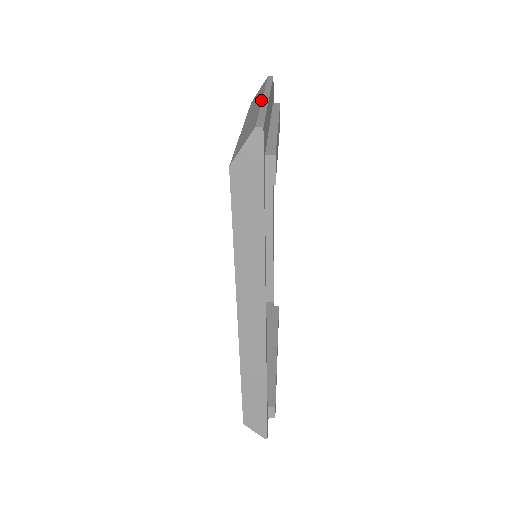
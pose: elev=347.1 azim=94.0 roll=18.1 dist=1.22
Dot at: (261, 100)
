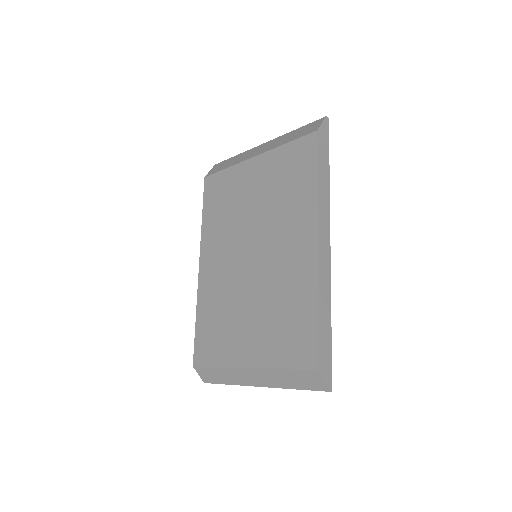
Dot at: (272, 140)
